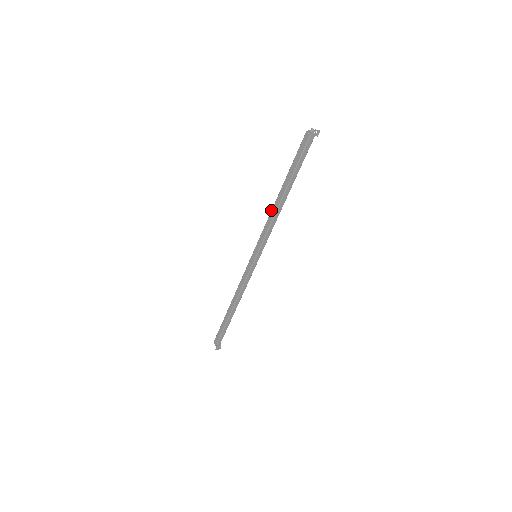
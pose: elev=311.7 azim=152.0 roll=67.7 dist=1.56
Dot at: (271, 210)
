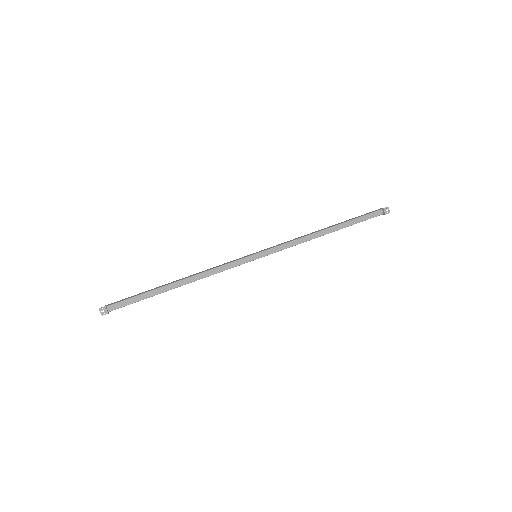
Dot at: occluded
